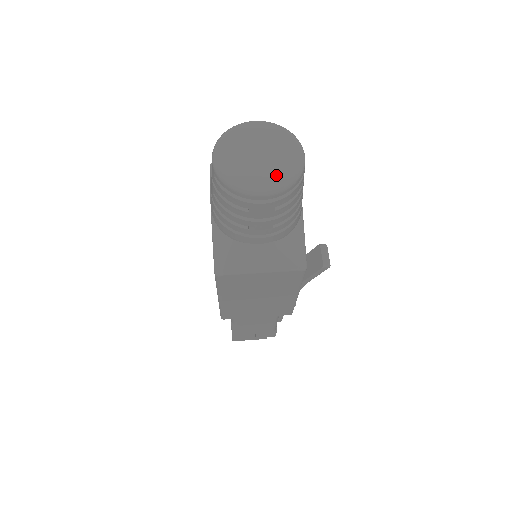
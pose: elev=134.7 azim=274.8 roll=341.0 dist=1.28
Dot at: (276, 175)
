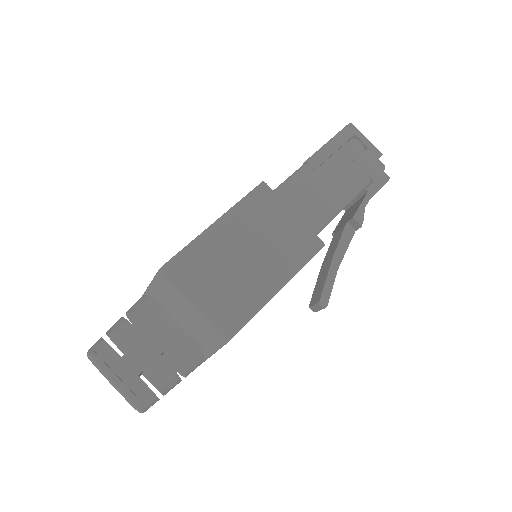
Dot at: occluded
